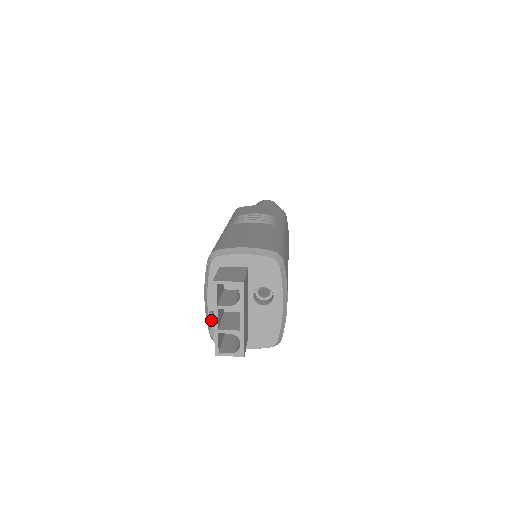
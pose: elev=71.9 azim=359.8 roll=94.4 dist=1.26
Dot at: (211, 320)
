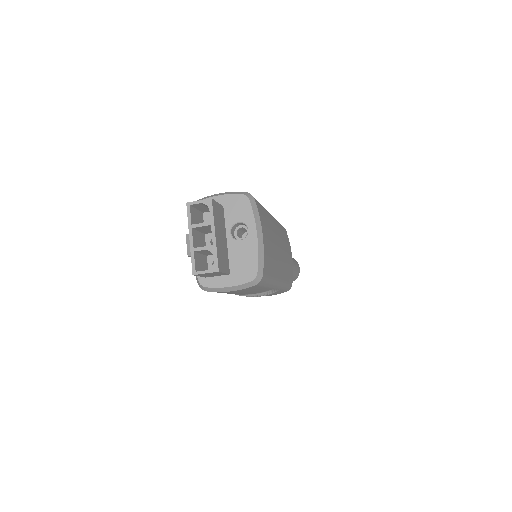
Dot at: (187, 241)
